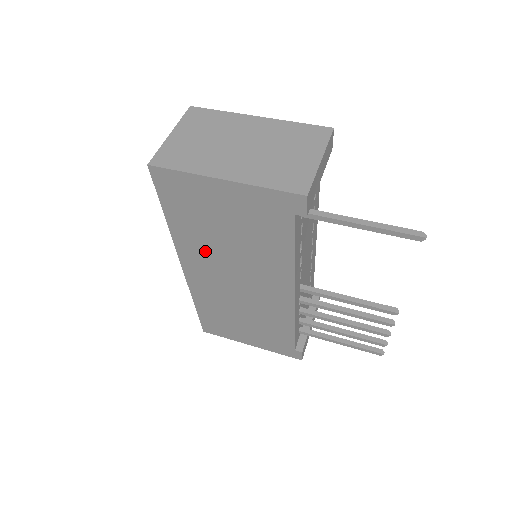
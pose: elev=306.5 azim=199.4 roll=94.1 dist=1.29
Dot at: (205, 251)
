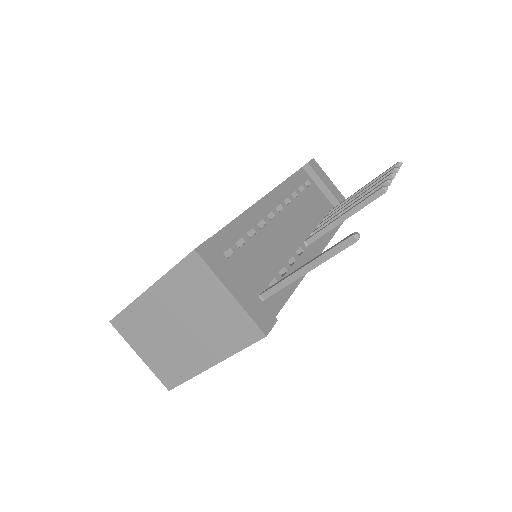
Dot at: occluded
